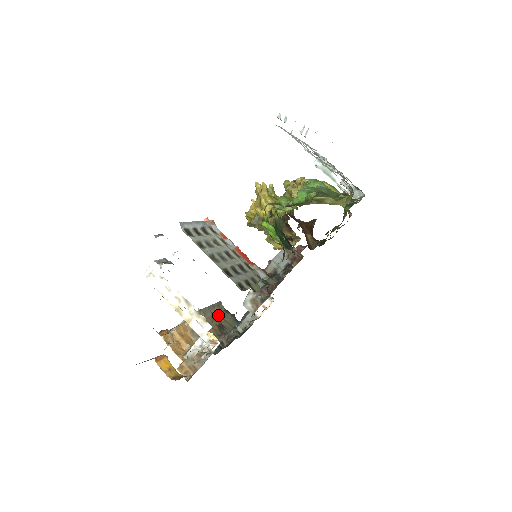
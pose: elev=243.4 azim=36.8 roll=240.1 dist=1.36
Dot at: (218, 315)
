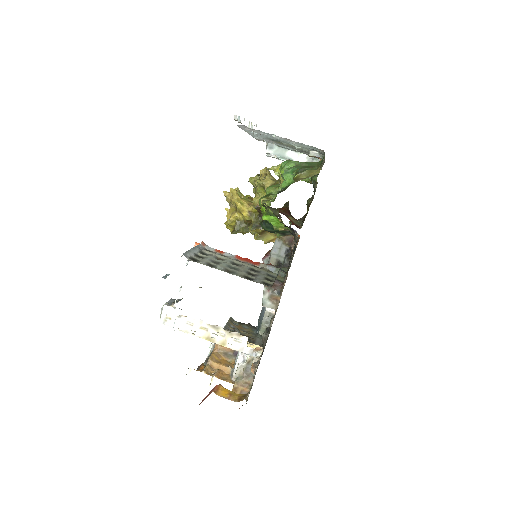
Dot at: (237, 330)
